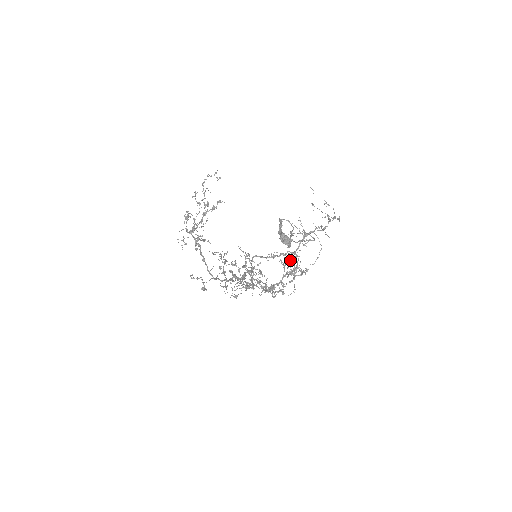
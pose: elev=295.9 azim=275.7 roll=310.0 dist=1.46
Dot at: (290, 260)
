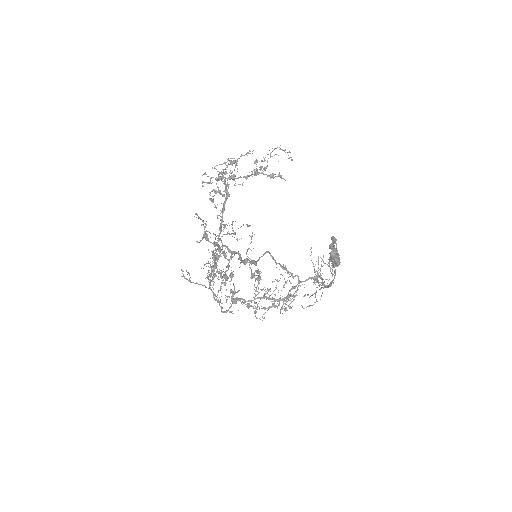
Dot at: (276, 288)
